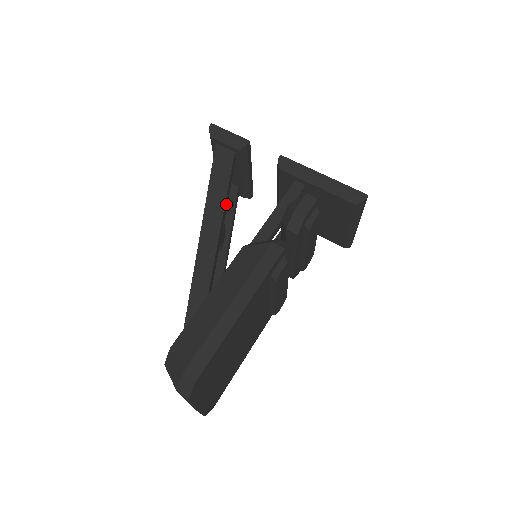
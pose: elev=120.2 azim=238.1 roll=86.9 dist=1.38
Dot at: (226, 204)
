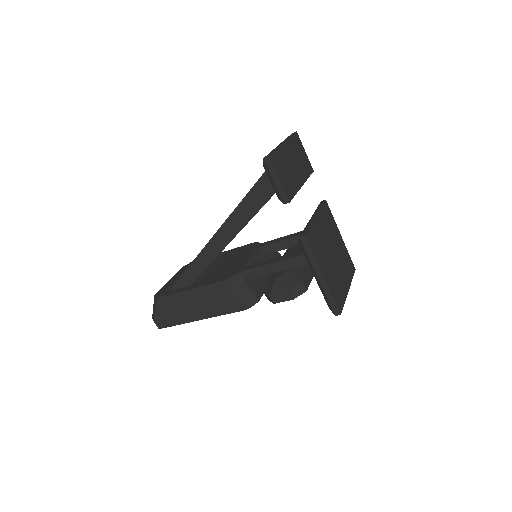
Dot at: occluded
